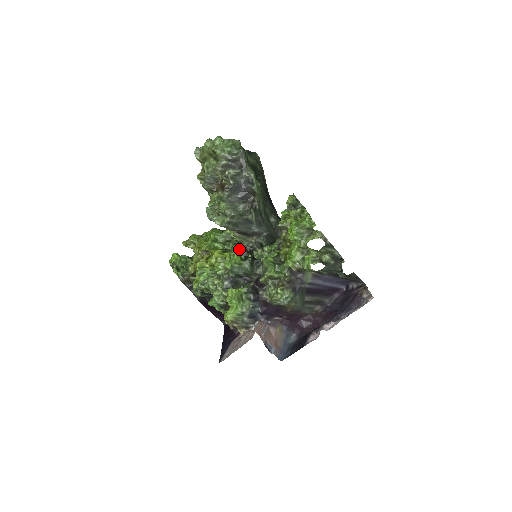
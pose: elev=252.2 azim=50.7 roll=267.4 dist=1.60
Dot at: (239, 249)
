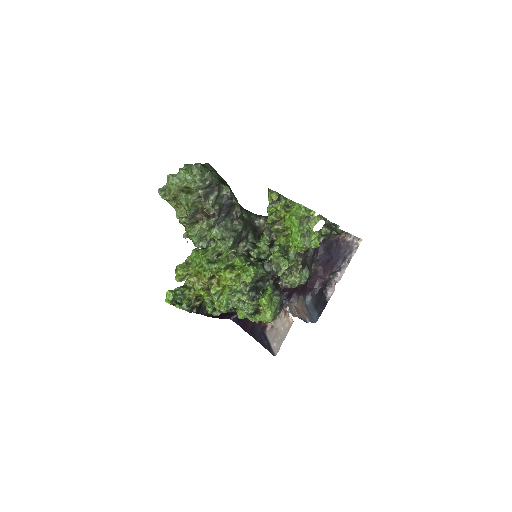
Dot at: (241, 259)
